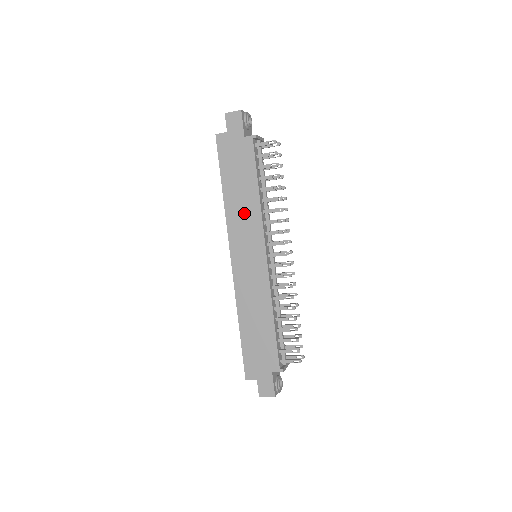
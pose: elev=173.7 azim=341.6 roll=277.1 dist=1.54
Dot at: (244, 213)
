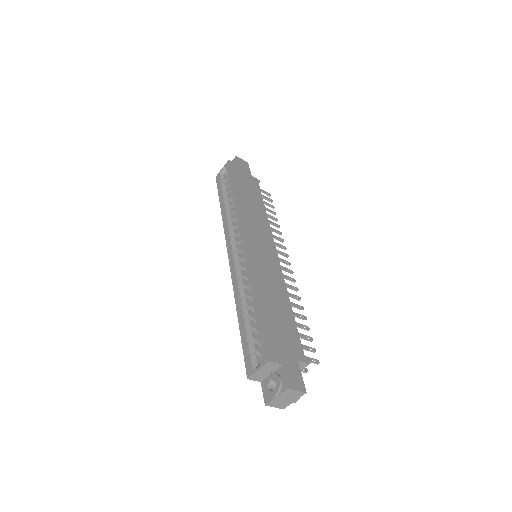
Dot at: (255, 215)
